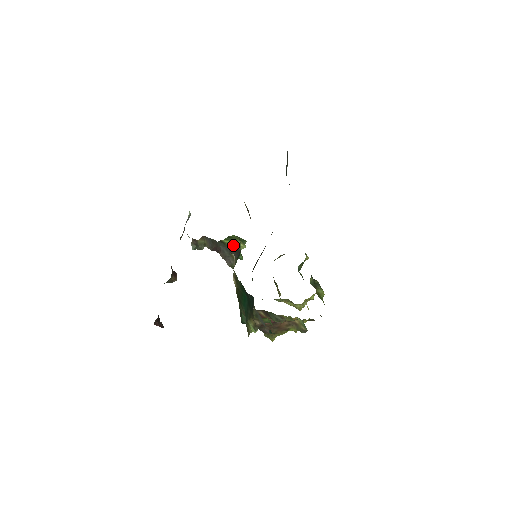
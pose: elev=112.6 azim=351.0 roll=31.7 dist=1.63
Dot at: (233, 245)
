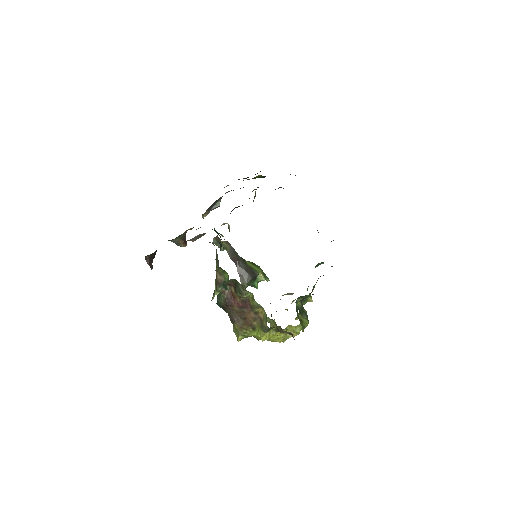
Dot at: (252, 268)
